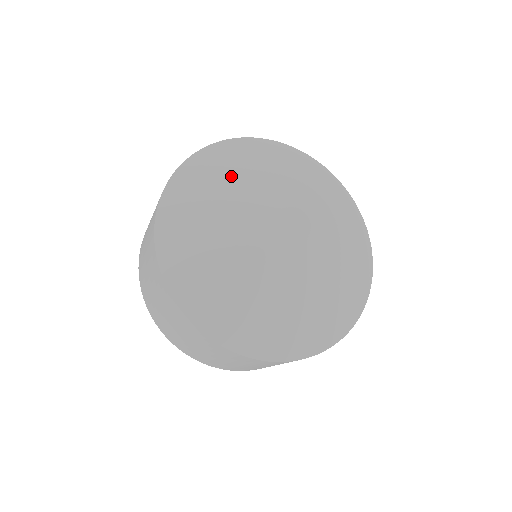
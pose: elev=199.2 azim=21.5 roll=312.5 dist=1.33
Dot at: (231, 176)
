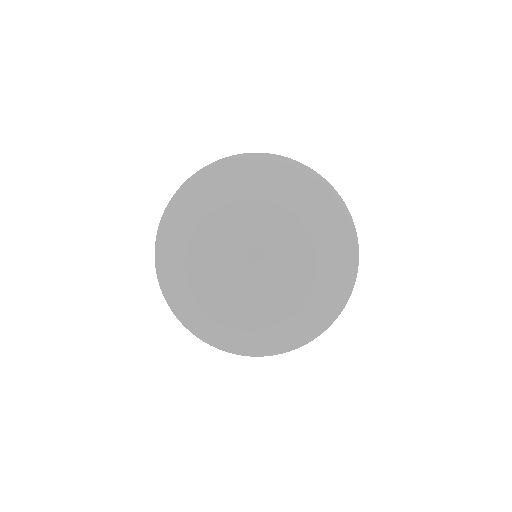
Dot at: (208, 208)
